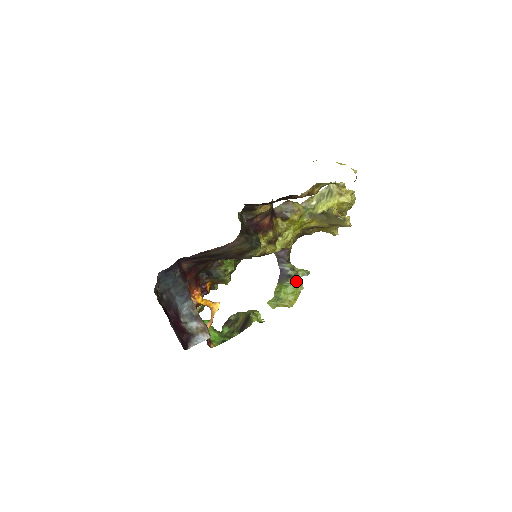
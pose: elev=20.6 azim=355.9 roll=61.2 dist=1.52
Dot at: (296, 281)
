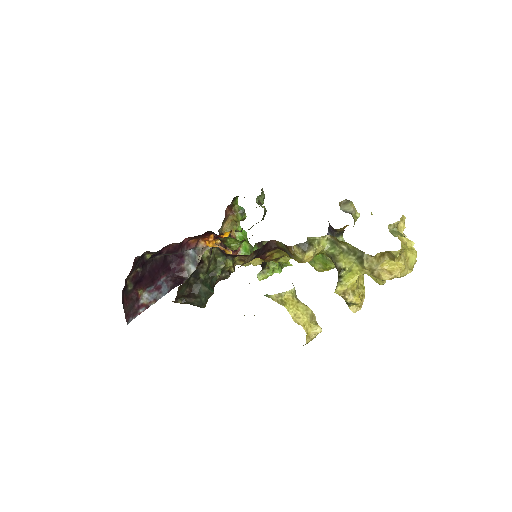
Dot at: occluded
